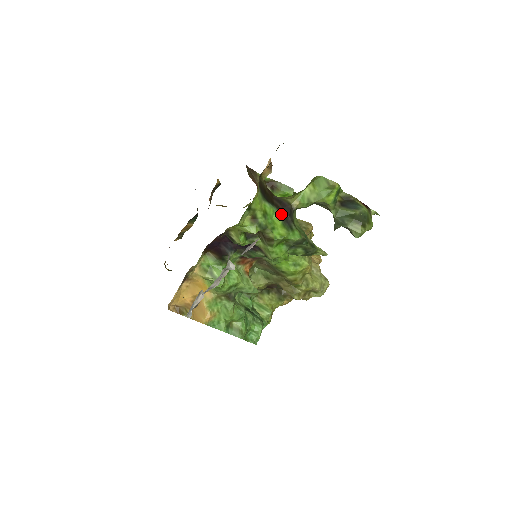
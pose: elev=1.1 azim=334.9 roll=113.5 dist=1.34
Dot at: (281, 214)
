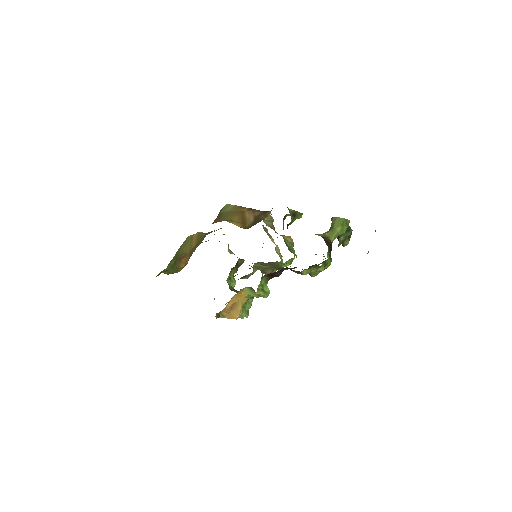
Dot at: (329, 251)
